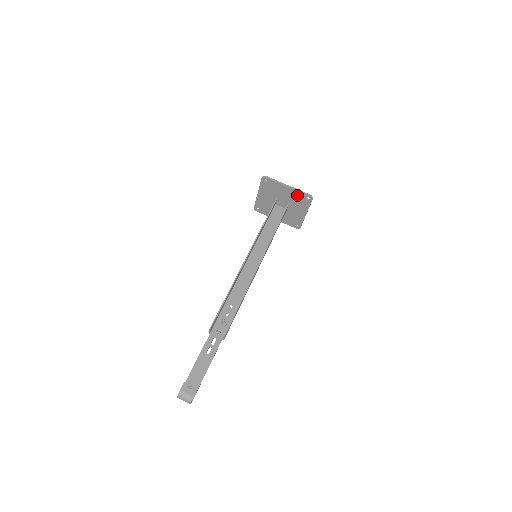
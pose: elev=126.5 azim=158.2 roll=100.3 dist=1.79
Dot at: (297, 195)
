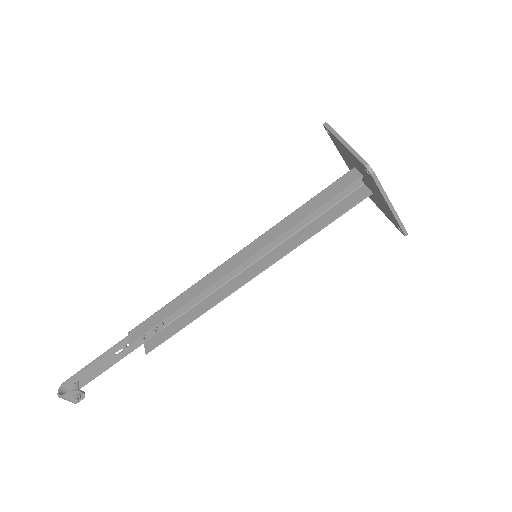
Dot at: (391, 215)
